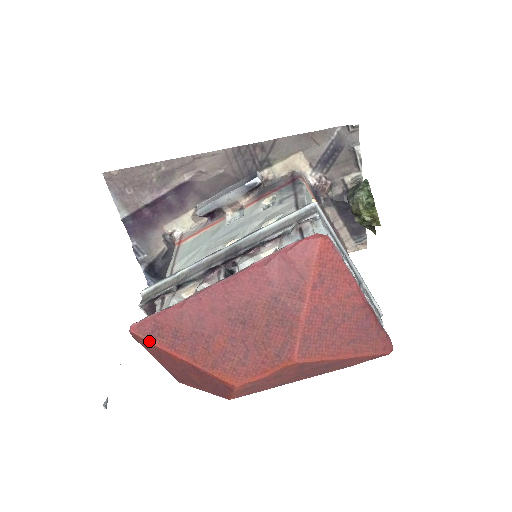
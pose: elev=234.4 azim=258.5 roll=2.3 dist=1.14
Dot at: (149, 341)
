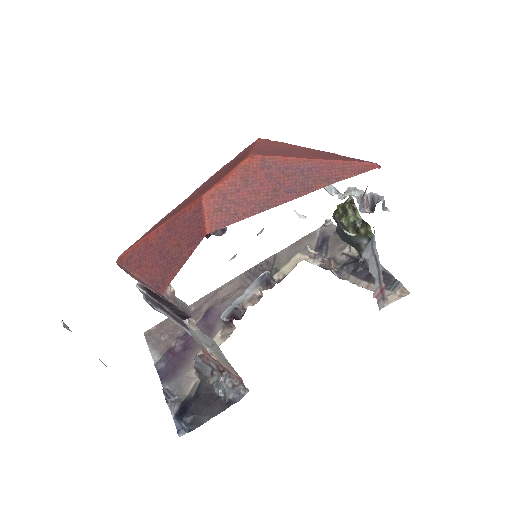
Dot at: (131, 247)
